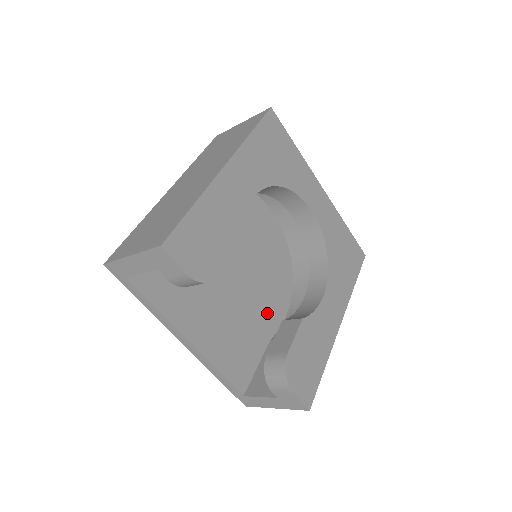
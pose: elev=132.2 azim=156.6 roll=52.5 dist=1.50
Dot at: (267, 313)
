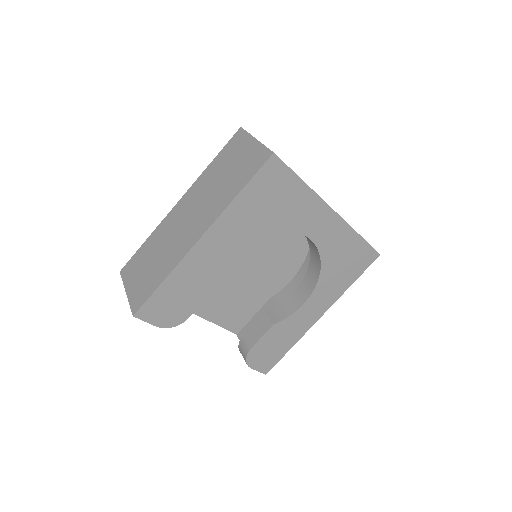
Dot at: (271, 280)
